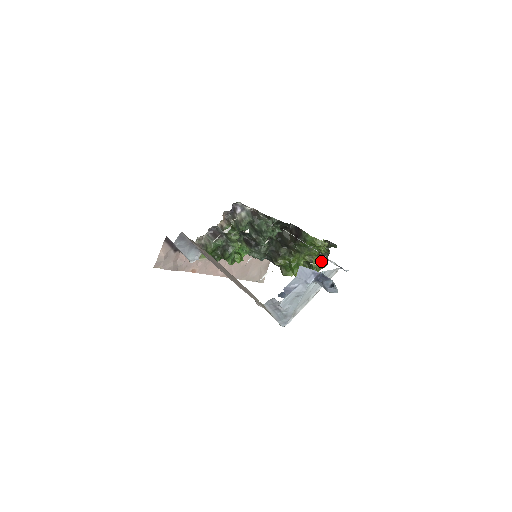
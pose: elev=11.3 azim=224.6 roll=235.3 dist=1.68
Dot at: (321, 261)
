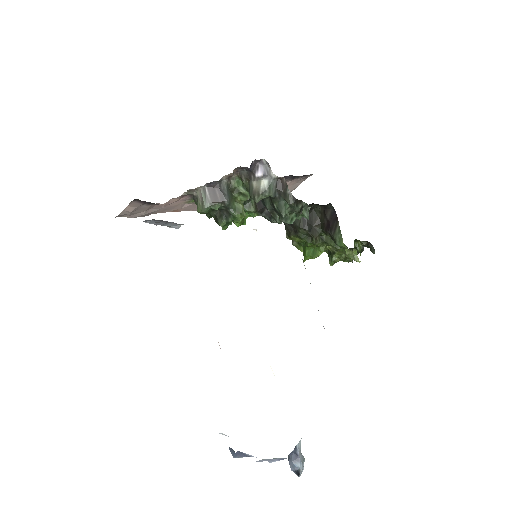
Dot at: occluded
